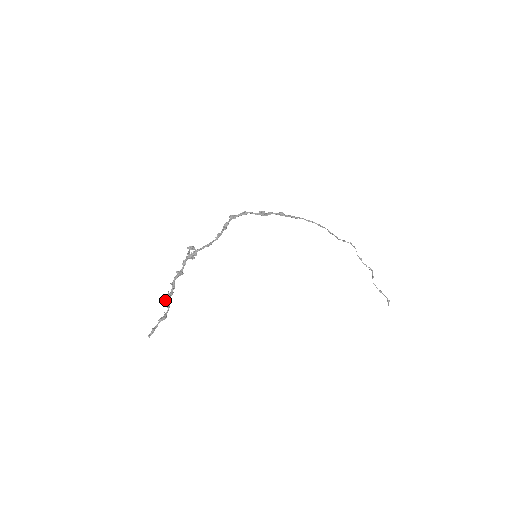
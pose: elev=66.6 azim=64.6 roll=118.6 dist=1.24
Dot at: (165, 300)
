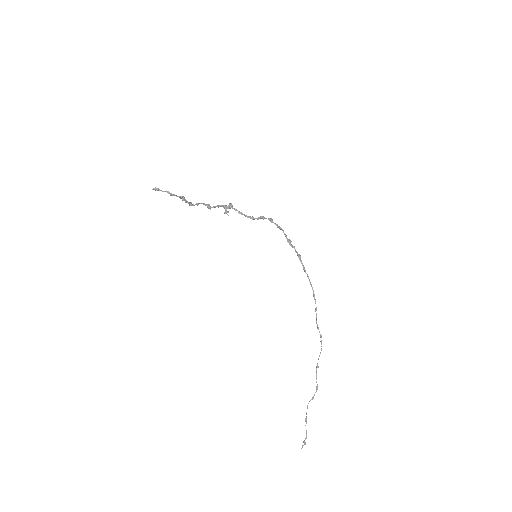
Dot at: (184, 197)
